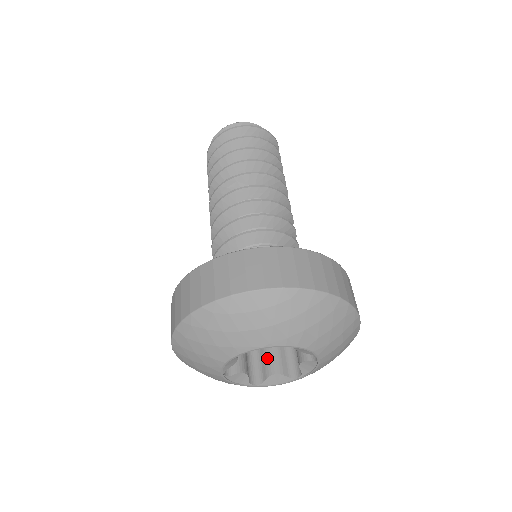
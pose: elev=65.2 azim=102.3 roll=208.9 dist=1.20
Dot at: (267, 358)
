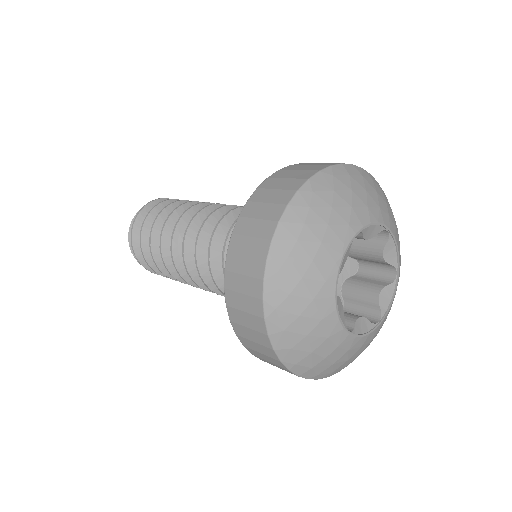
Dot at: (359, 296)
